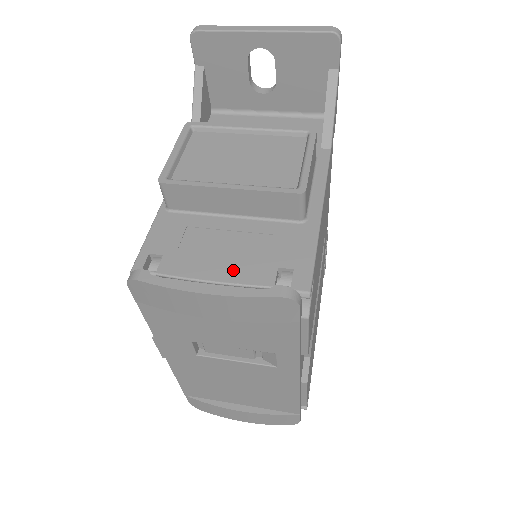
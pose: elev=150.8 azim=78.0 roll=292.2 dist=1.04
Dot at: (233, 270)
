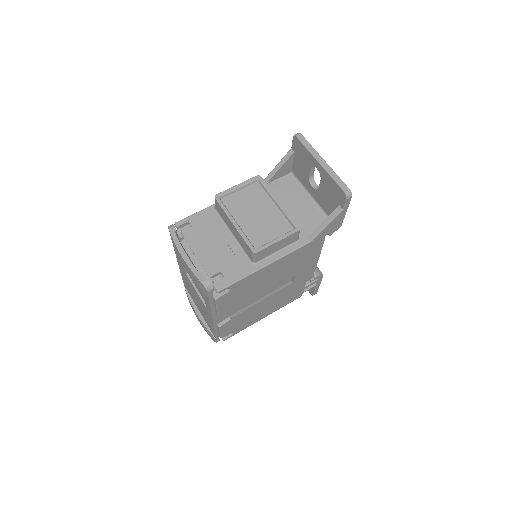
Dot at: (206, 257)
